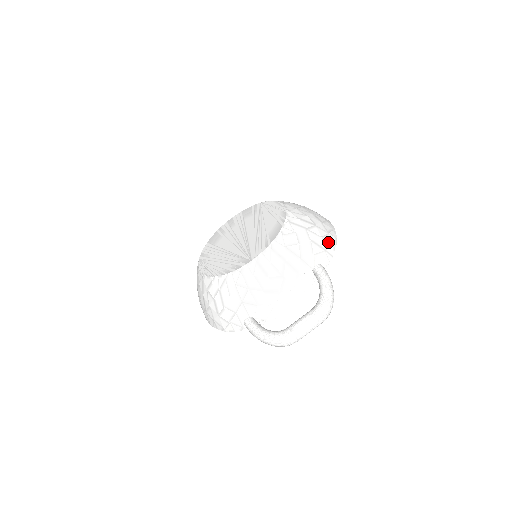
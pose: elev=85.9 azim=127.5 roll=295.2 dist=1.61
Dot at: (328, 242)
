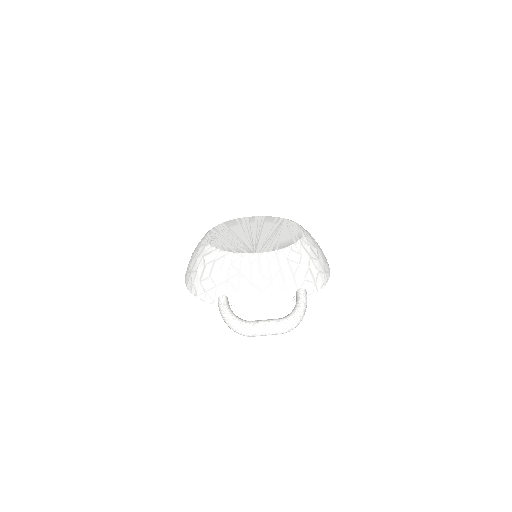
Dot at: (321, 278)
